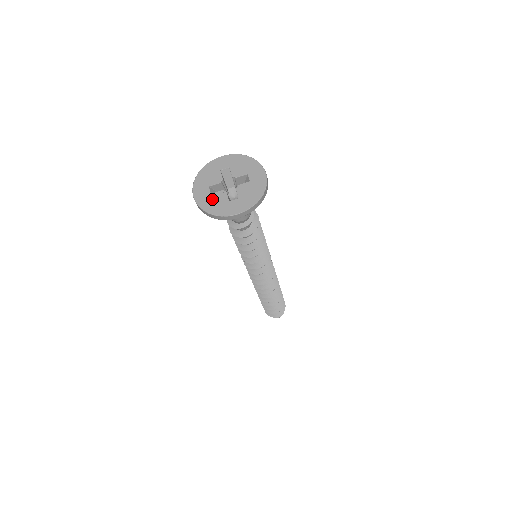
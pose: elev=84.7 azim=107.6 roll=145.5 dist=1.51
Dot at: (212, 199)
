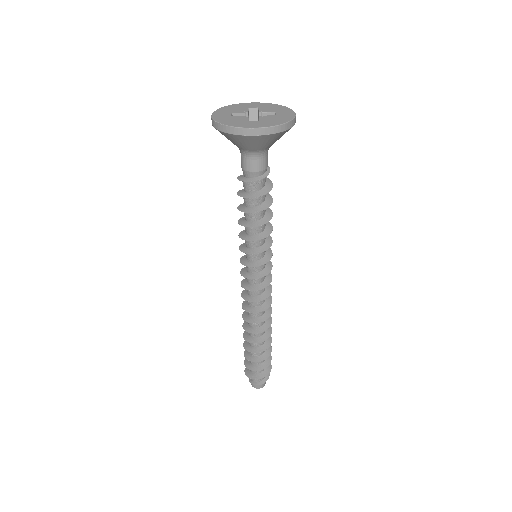
Dot at: (230, 118)
